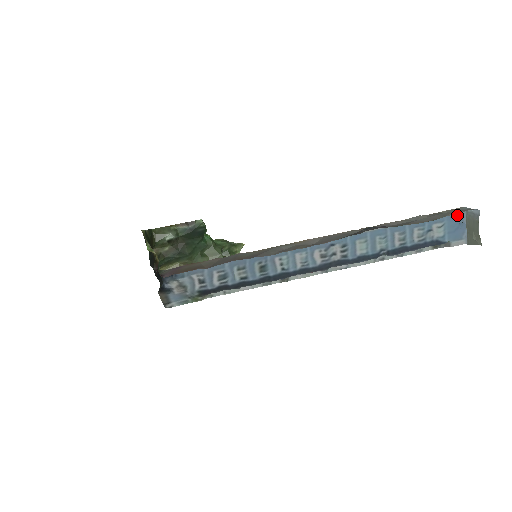
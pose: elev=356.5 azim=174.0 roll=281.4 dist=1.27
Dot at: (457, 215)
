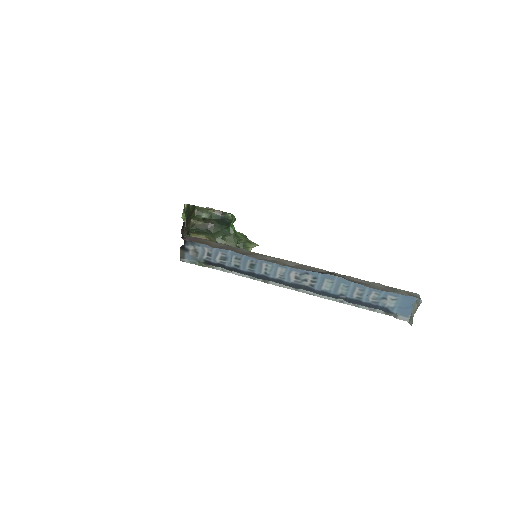
Dot at: (411, 297)
